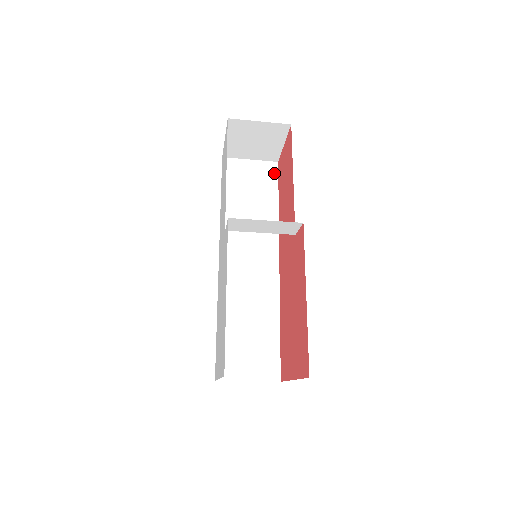
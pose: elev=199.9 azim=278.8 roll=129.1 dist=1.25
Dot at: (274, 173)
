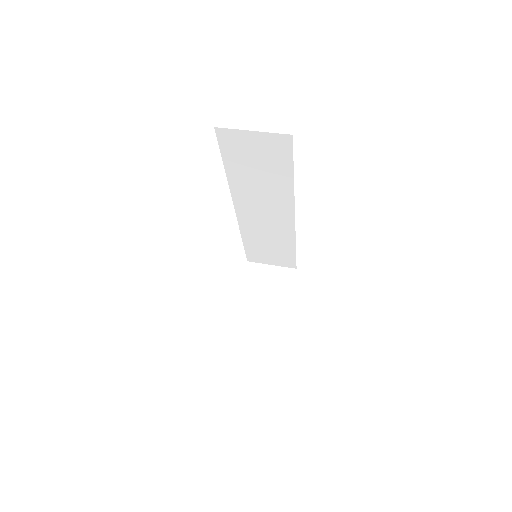
Dot at: (287, 147)
